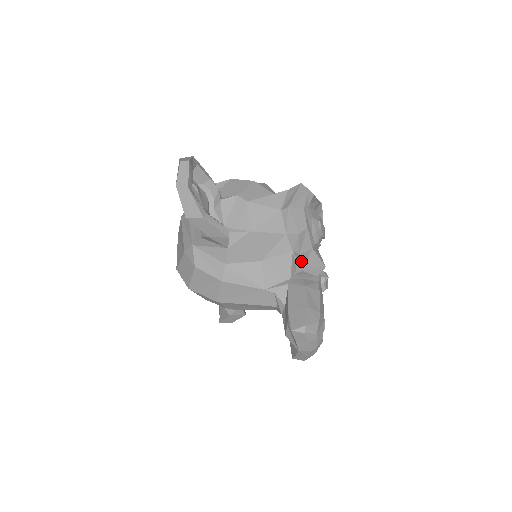
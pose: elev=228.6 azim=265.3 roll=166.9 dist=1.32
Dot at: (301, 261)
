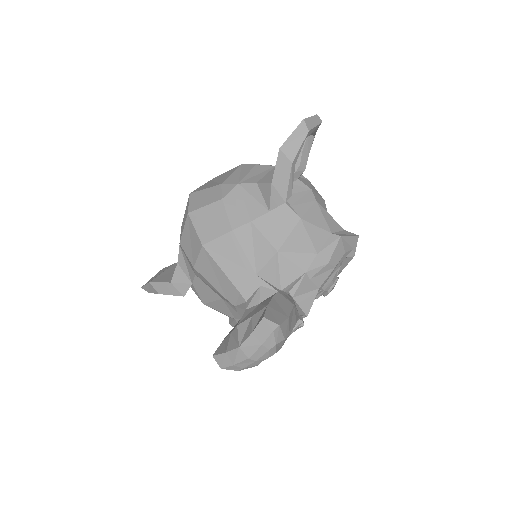
Dot at: (303, 287)
